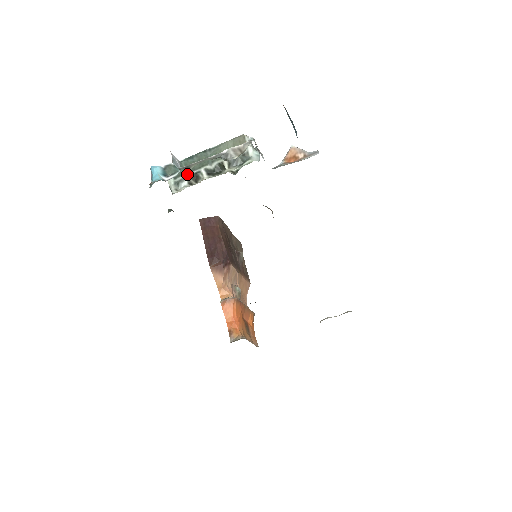
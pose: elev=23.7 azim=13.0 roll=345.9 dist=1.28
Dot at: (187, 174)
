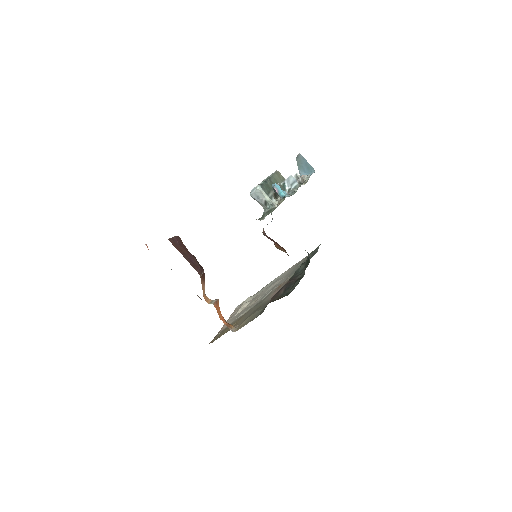
Dot at: (272, 192)
